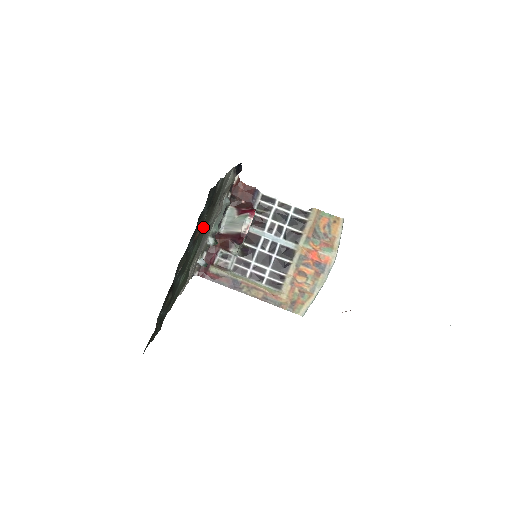
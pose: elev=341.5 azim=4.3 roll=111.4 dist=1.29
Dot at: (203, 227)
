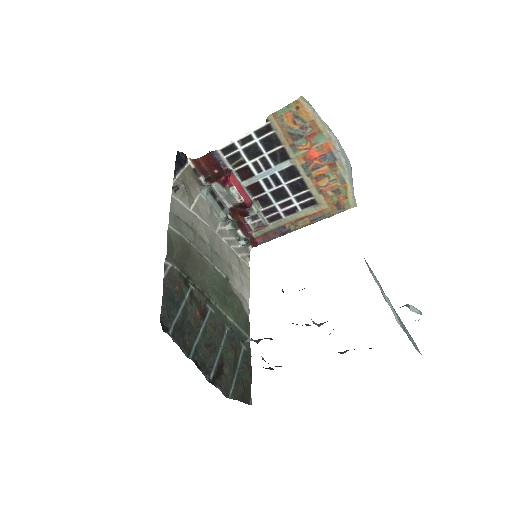
Dot at: (201, 281)
